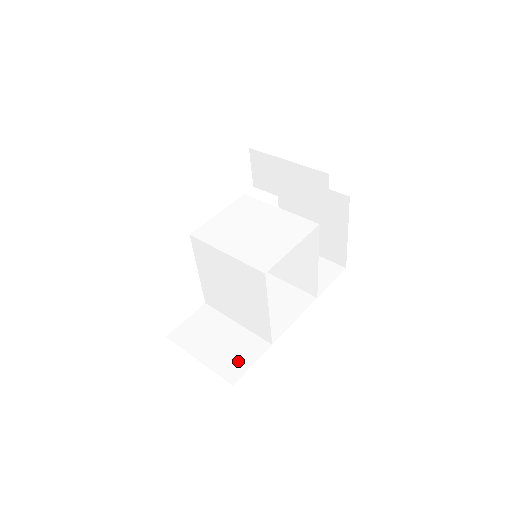
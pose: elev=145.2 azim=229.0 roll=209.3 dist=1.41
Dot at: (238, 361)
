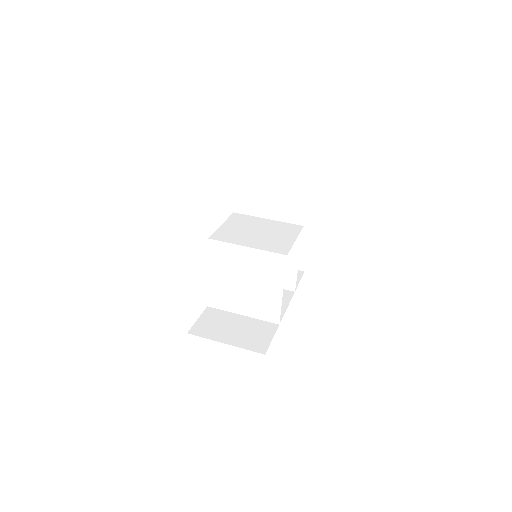
Dot at: (259, 339)
